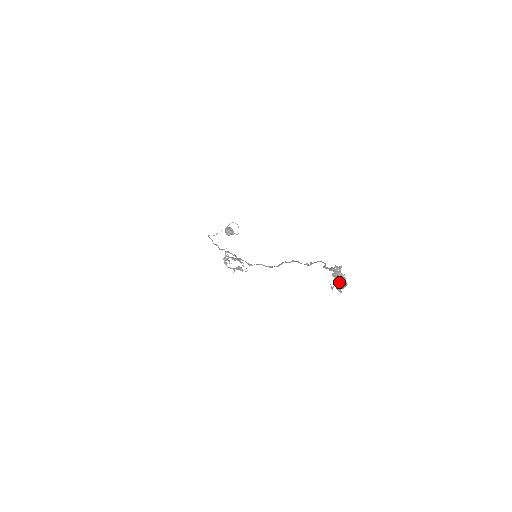
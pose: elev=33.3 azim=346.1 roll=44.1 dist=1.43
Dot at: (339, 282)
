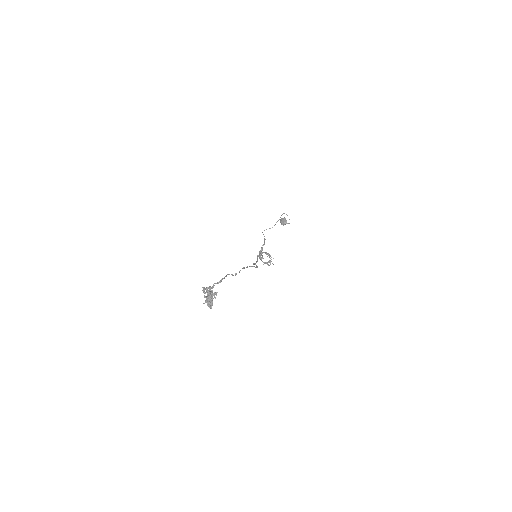
Dot at: (207, 301)
